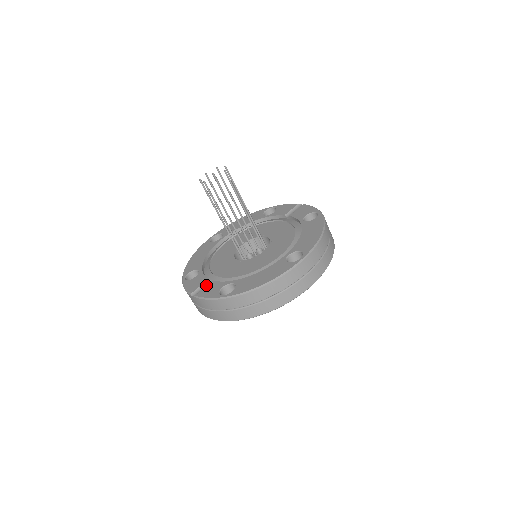
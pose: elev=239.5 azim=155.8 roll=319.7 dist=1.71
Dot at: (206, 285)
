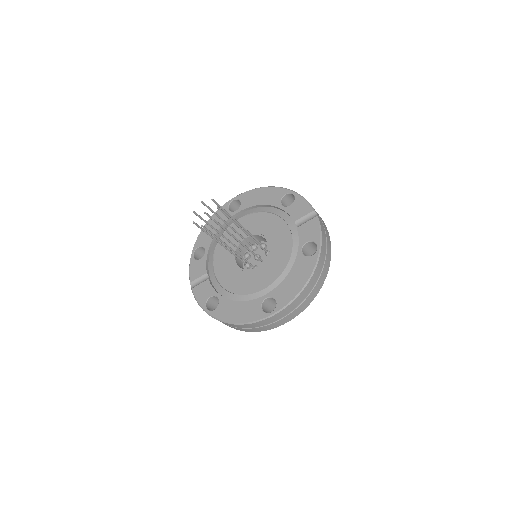
Dot at: (203, 279)
